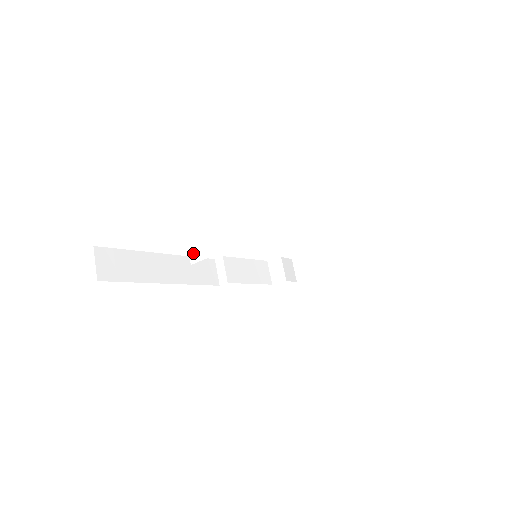
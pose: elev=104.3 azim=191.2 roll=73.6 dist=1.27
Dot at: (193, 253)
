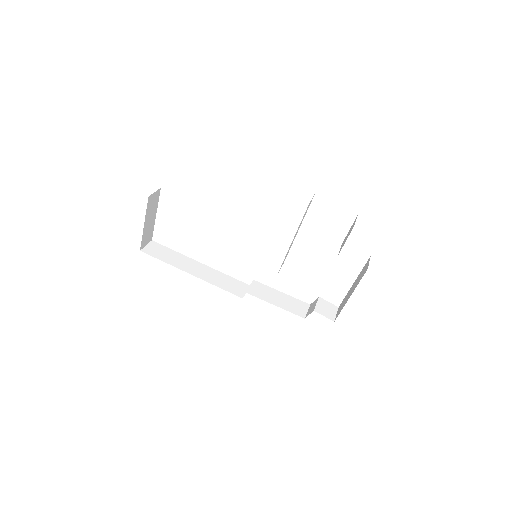
Dot at: occluded
